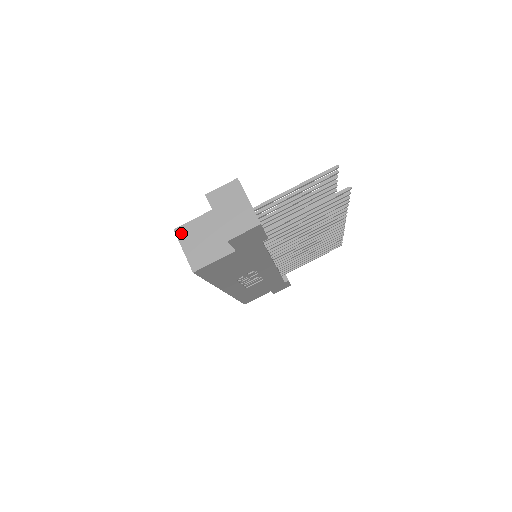
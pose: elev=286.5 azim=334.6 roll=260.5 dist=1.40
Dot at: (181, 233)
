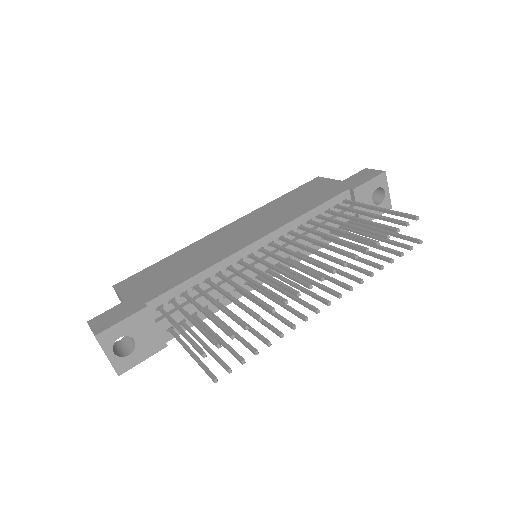
Dot at: (116, 293)
